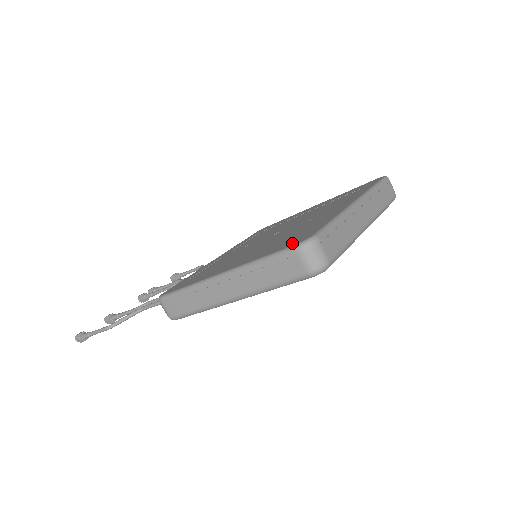
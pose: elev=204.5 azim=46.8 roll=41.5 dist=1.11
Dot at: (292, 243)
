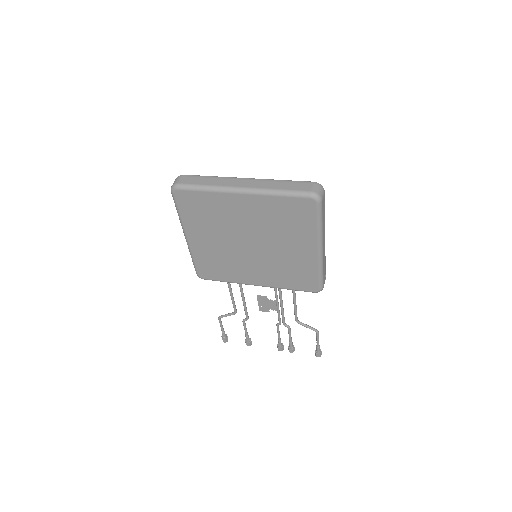
Dot at: occluded
